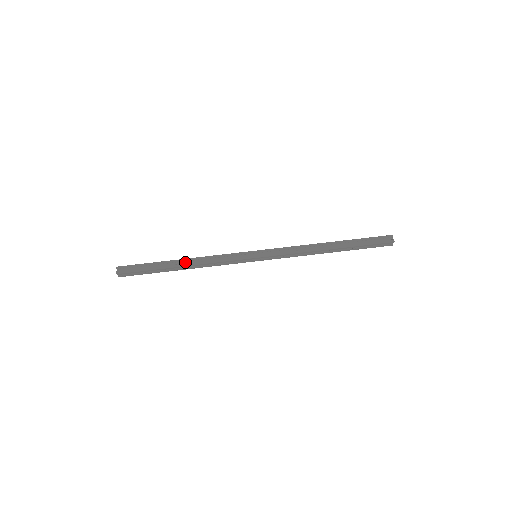
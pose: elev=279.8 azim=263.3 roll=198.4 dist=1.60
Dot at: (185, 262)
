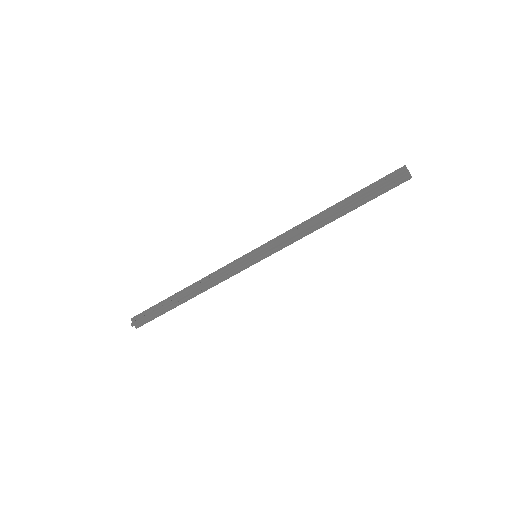
Dot at: (189, 293)
